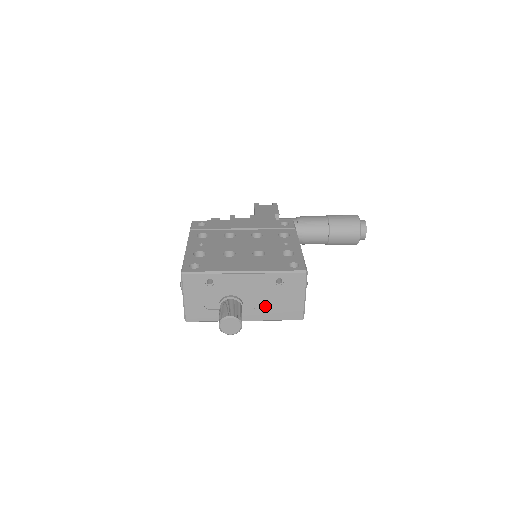
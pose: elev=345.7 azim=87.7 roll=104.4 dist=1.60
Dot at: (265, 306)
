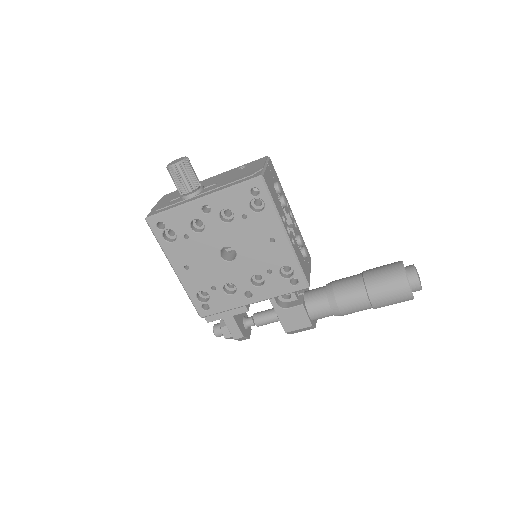
Dot at: (224, 182)
